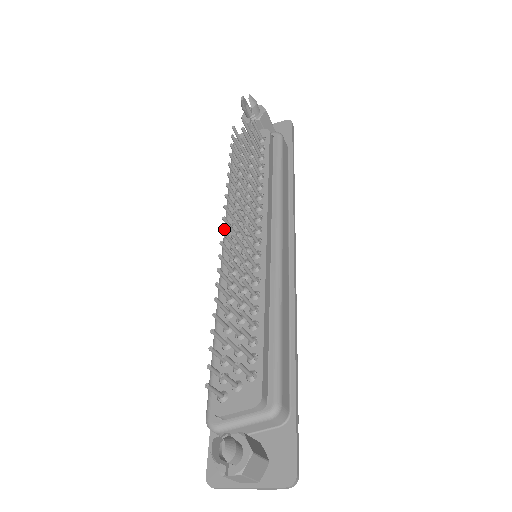
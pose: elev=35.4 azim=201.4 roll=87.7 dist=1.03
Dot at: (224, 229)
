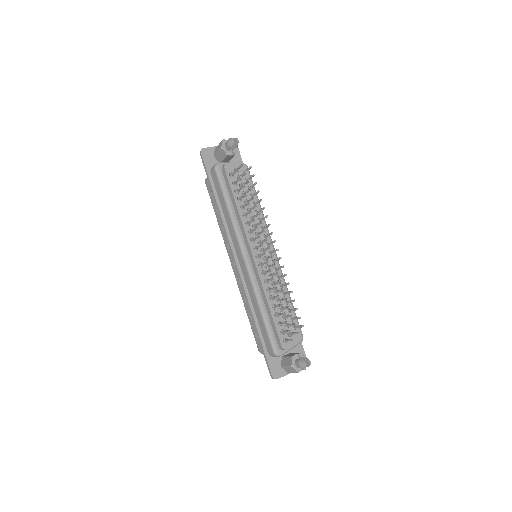
Dot at: (239, 241)
